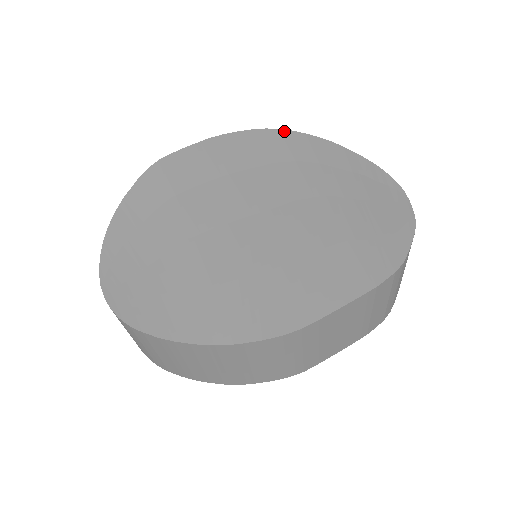
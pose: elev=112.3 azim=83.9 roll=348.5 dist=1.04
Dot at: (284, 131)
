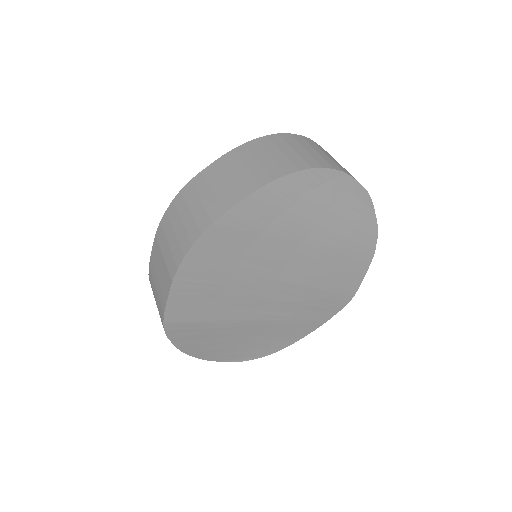
Dot at: (220, 221)
